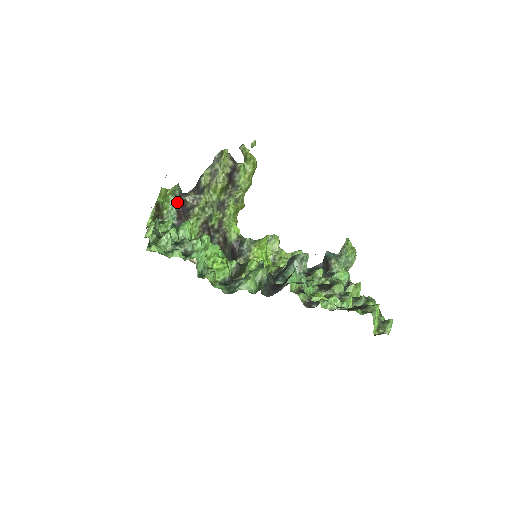
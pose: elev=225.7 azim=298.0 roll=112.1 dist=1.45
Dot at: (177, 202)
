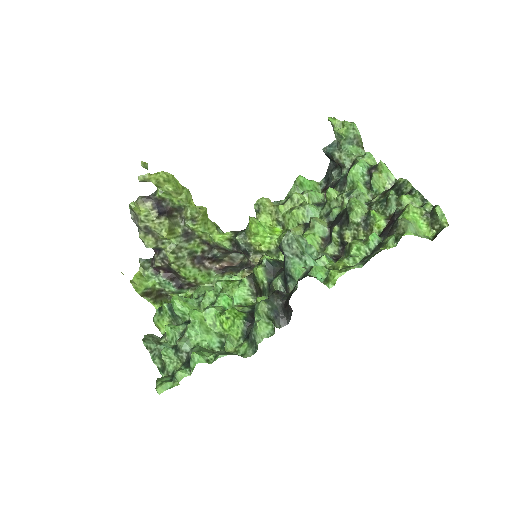
Dot at: (156, 271)
